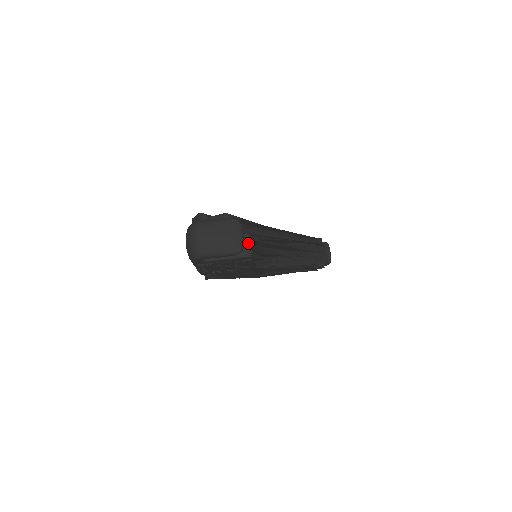
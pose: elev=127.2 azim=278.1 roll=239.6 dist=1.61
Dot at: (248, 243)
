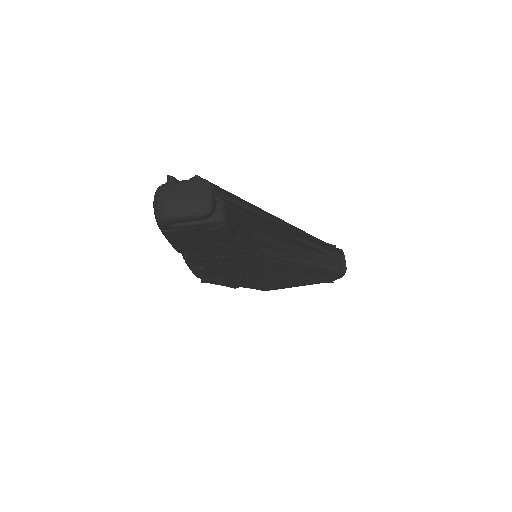
Dot at: (220, 207)
